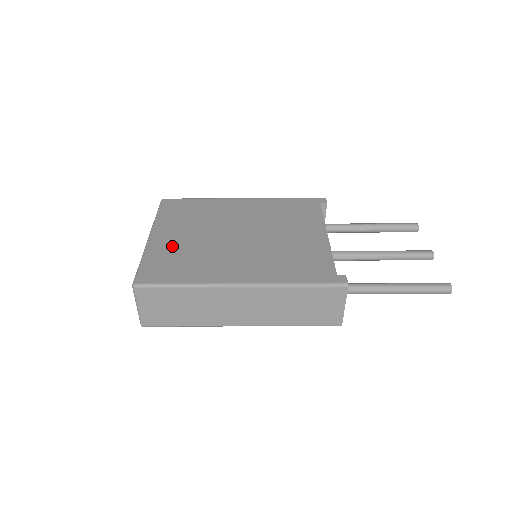
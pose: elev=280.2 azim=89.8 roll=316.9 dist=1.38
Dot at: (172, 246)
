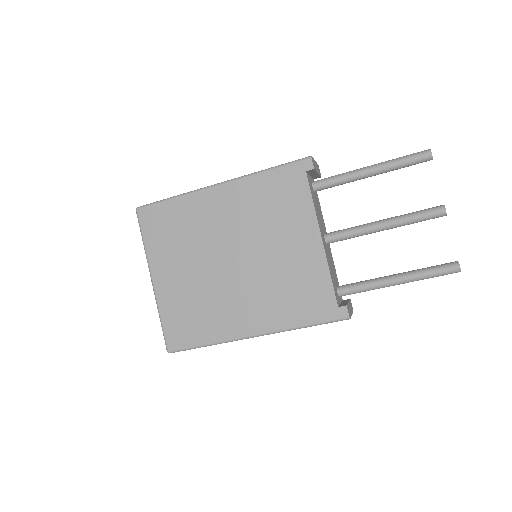
Dot at: (177, 293)
